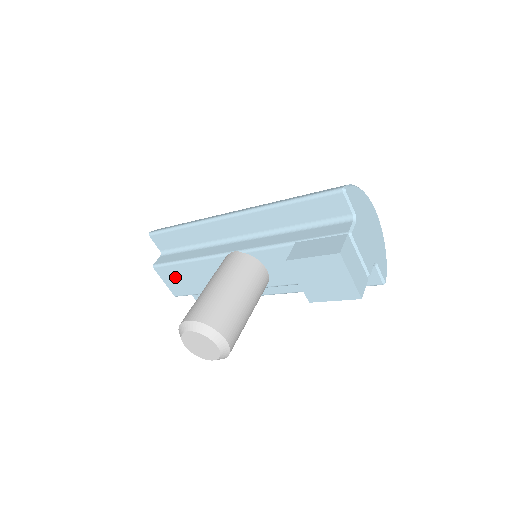
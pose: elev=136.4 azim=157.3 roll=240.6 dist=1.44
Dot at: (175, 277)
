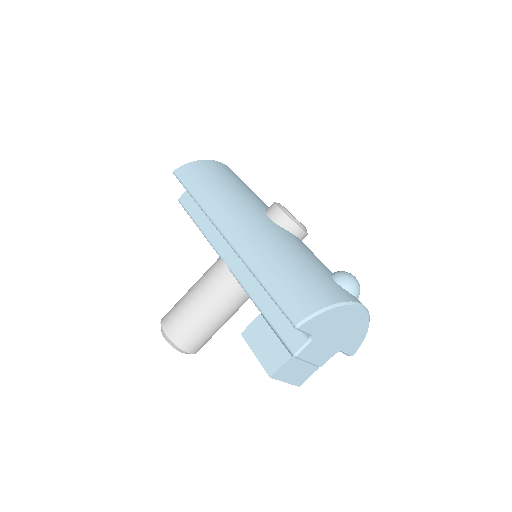
Dot at: occluded
